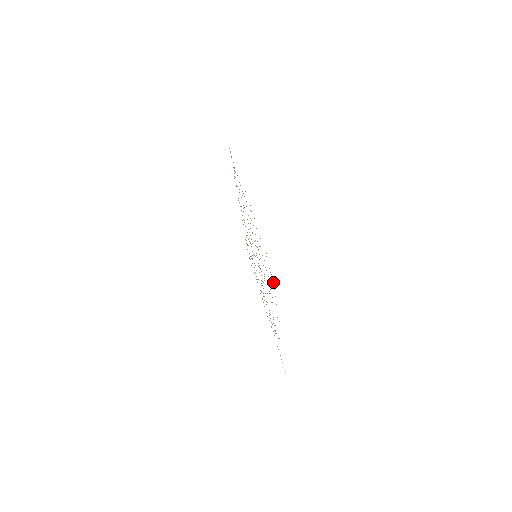
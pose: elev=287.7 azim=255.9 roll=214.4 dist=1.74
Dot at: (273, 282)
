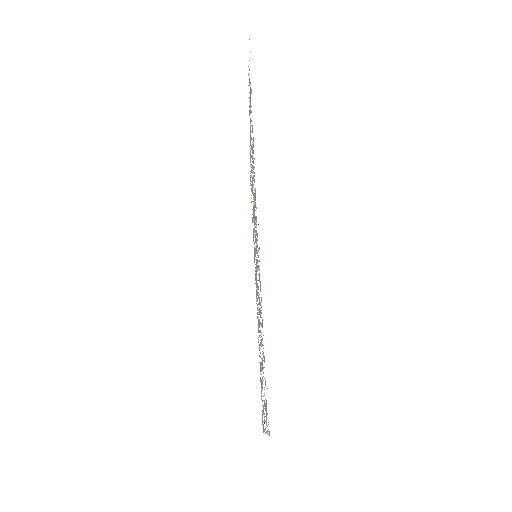
Dot at: occluded
